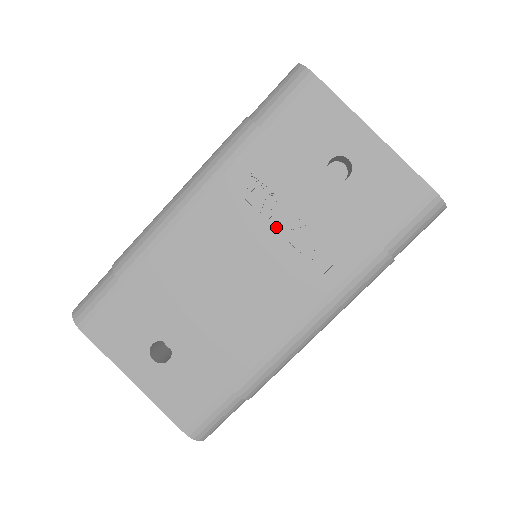
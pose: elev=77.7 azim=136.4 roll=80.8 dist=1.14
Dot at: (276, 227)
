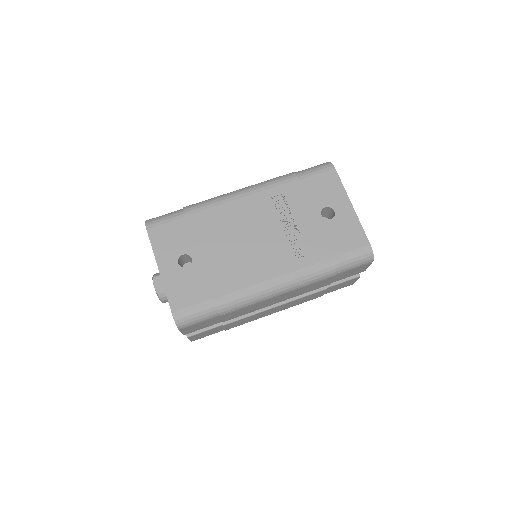
Dot at: (283, 225)
